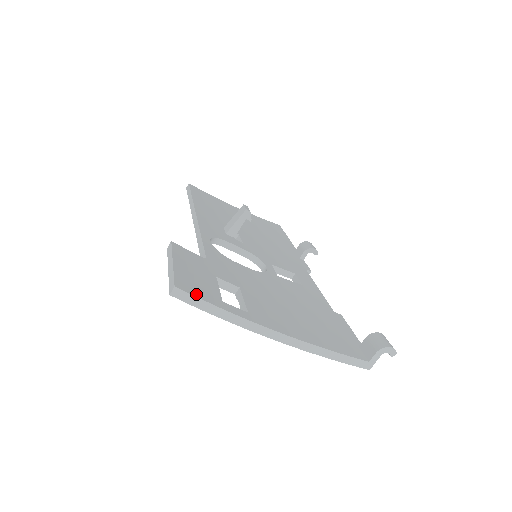
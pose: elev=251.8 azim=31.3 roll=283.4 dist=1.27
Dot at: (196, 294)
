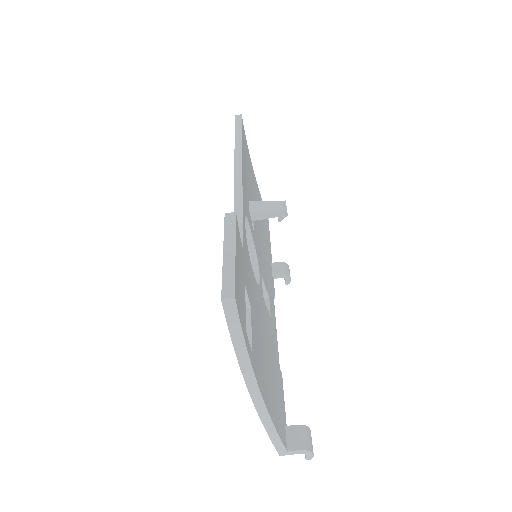
Dot at: (240, 314)
